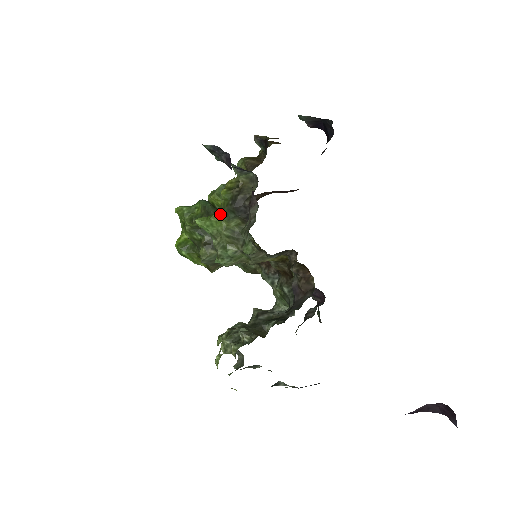
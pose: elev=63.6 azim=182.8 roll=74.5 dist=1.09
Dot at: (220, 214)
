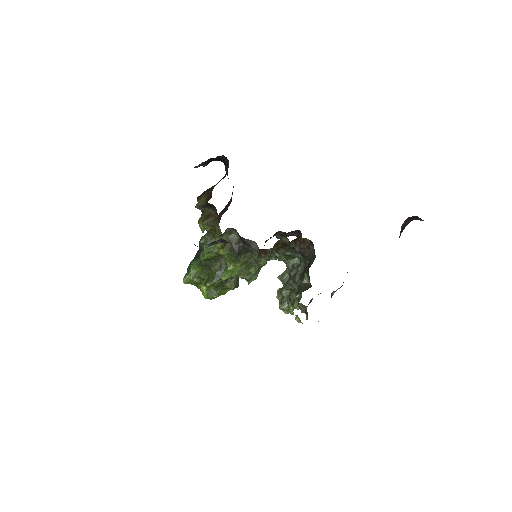
Dot at: (231, 263)
